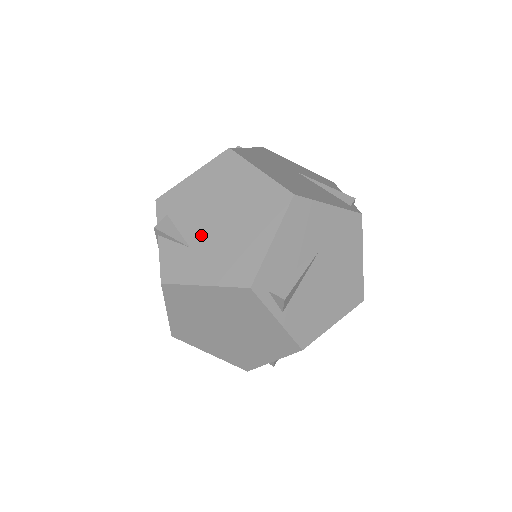
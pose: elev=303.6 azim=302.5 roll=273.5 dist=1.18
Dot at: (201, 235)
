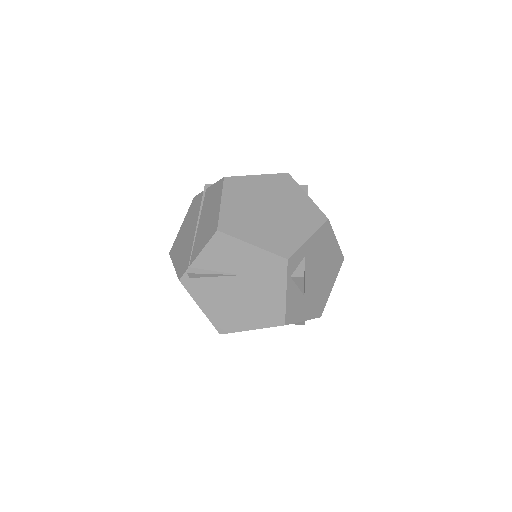
Dot at: occluded
